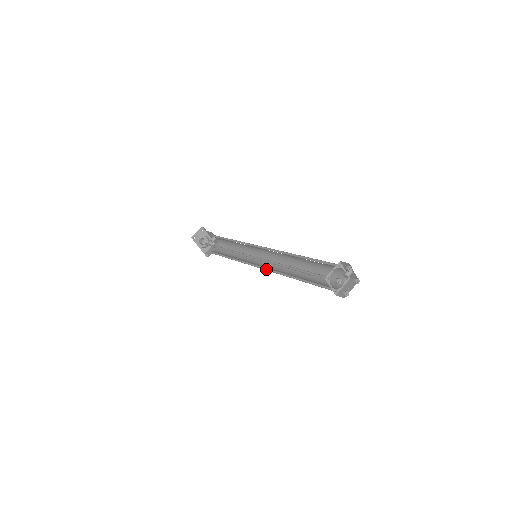
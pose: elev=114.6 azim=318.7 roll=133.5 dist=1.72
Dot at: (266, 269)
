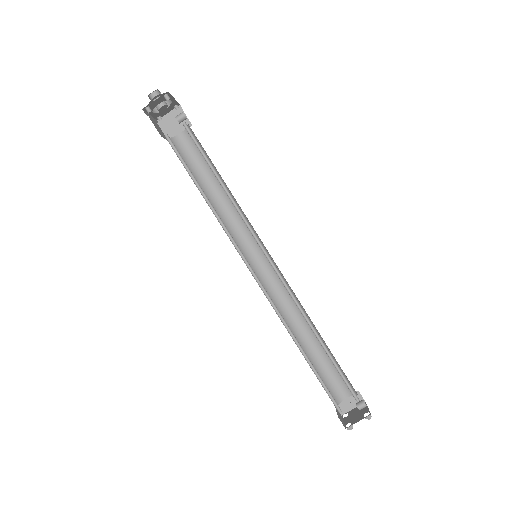
Dot at: (263, 283)
